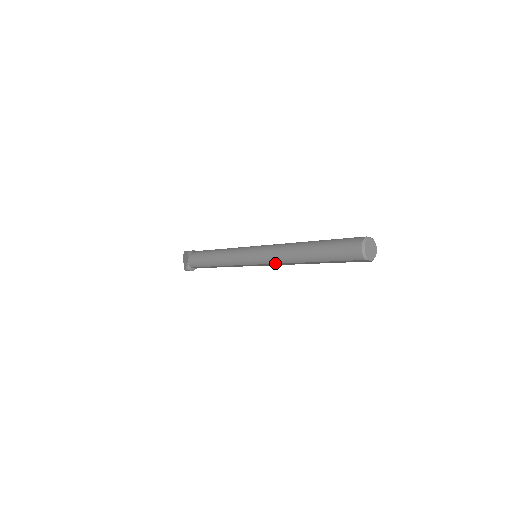
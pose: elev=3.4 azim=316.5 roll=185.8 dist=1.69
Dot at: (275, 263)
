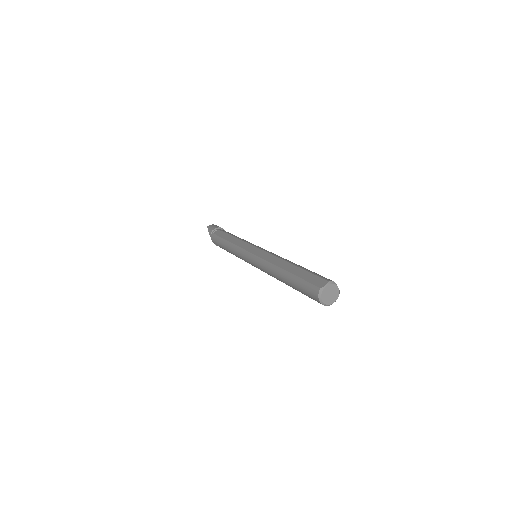
Dot at: occluded
